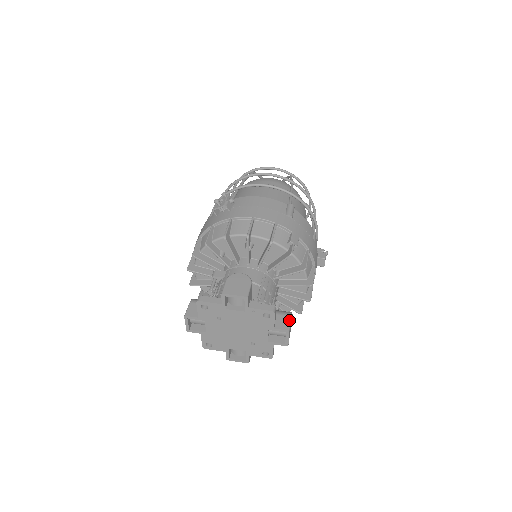
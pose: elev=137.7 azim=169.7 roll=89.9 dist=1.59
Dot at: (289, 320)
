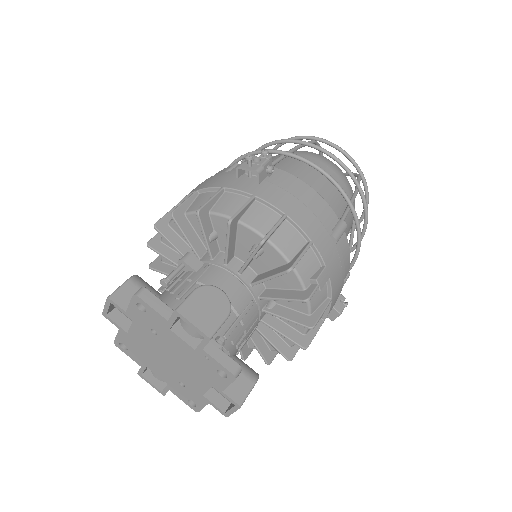
Dot at: (249, 389)
